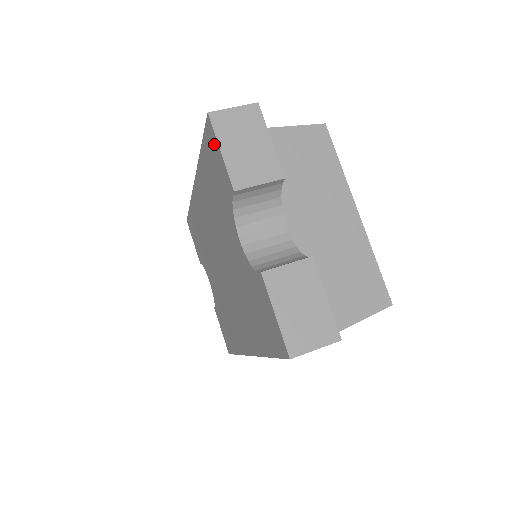
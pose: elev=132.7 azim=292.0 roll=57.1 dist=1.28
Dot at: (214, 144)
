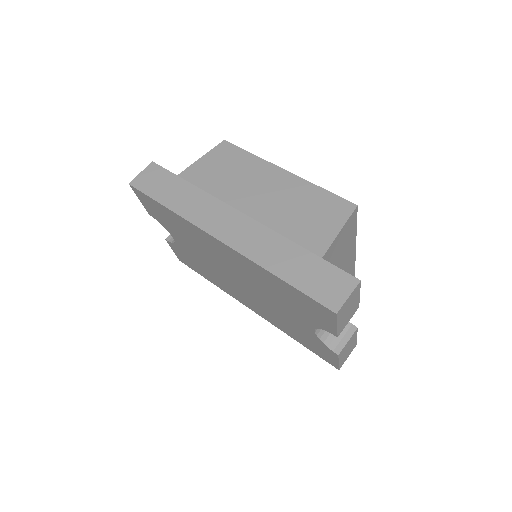
Dot at: (327, 317)
